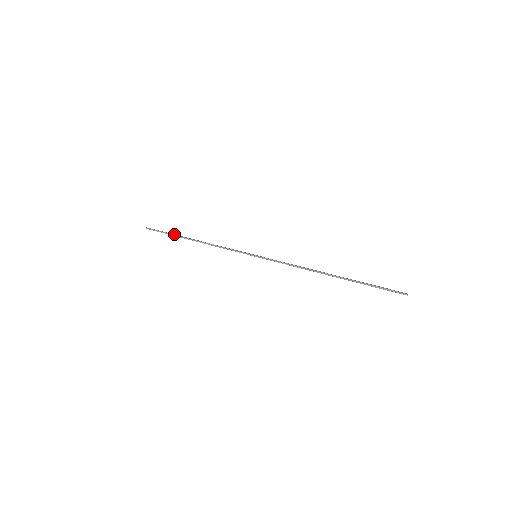
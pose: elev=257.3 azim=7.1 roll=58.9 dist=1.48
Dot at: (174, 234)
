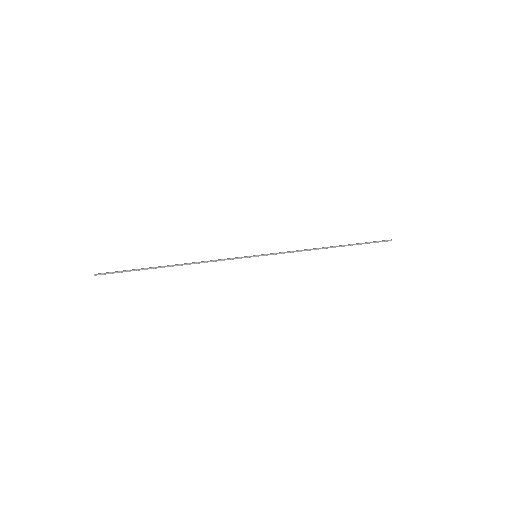
Dot at: (142, 268)
